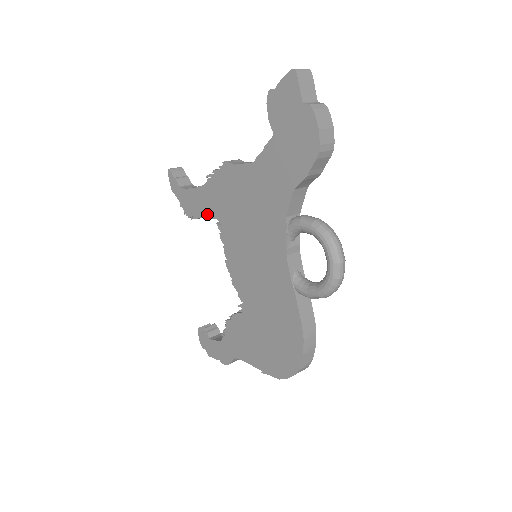
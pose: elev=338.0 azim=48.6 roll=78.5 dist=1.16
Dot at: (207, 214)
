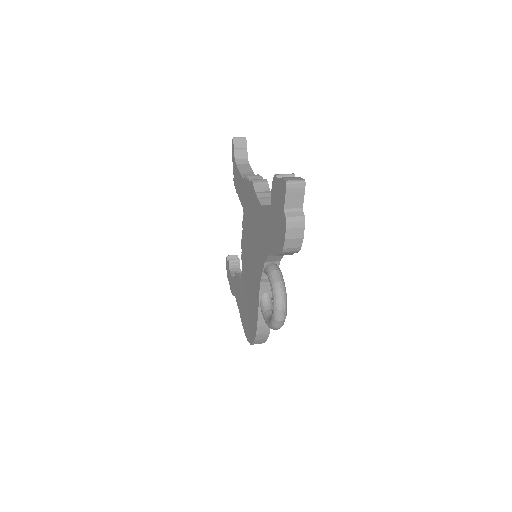
Dot at: (241, 199)
